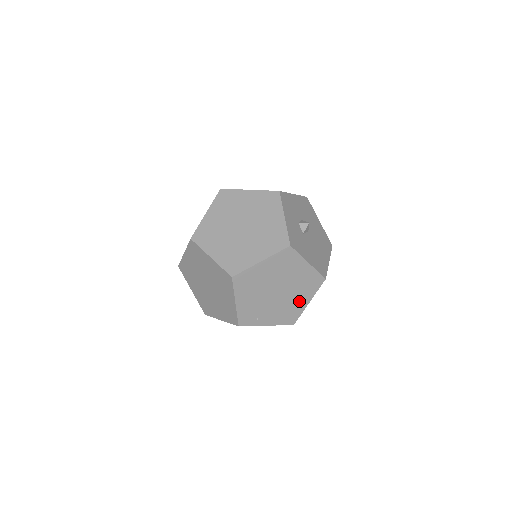
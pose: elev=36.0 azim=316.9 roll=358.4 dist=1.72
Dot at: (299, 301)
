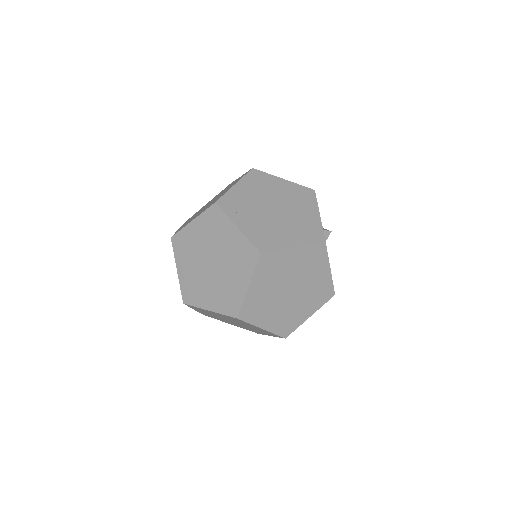
Dot at: (286, 236)
